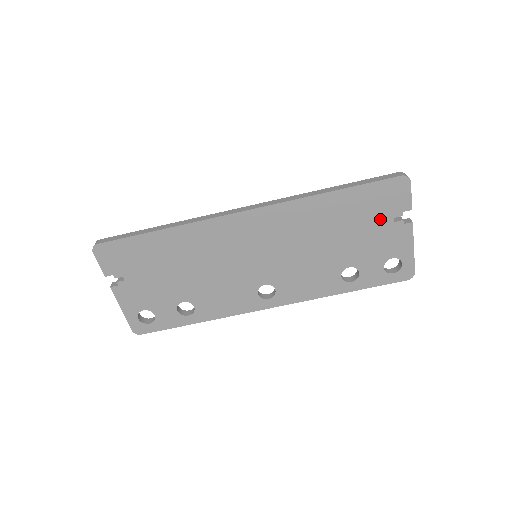
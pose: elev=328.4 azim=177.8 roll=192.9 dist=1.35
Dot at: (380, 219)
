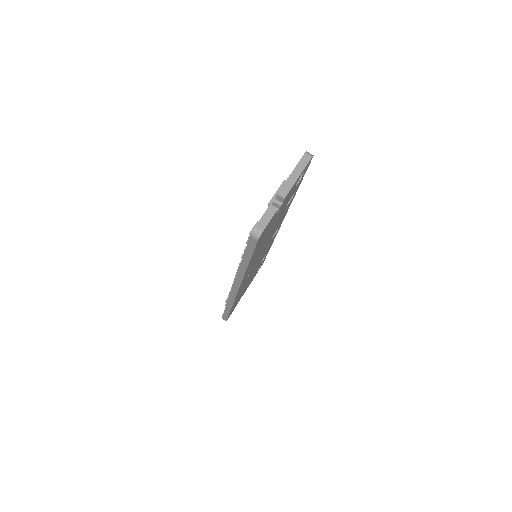
Dot at: (273, 221)
